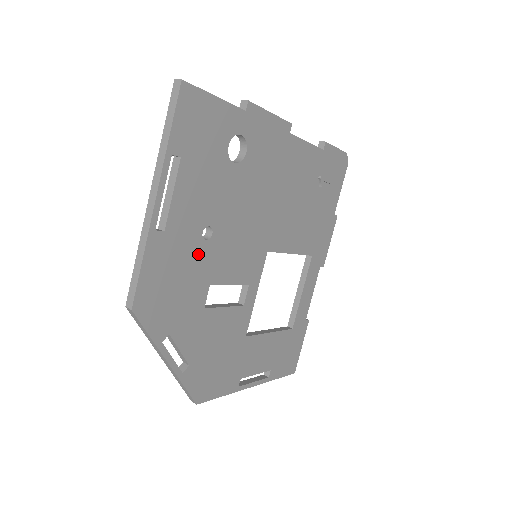
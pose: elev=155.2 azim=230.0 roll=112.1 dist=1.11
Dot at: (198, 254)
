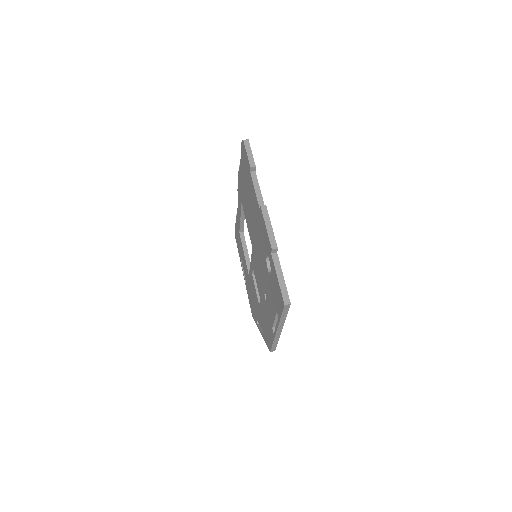
Dot at: occluded
